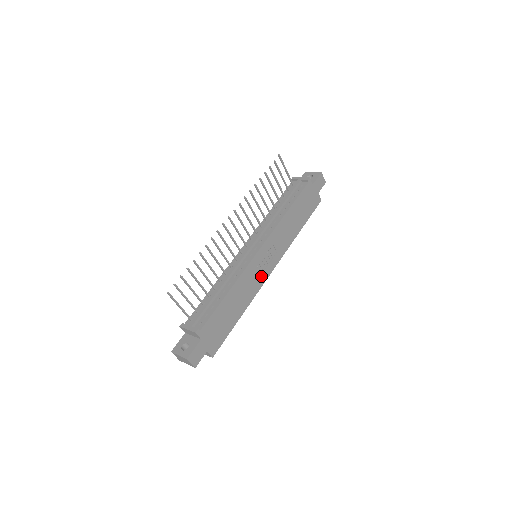
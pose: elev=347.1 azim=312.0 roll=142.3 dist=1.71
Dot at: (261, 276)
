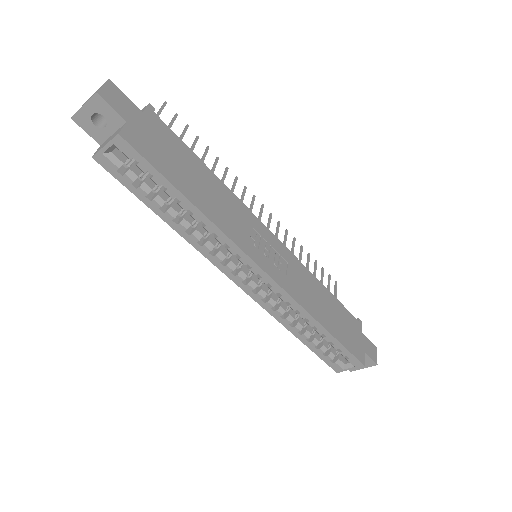
Dot at: (251, 246)
